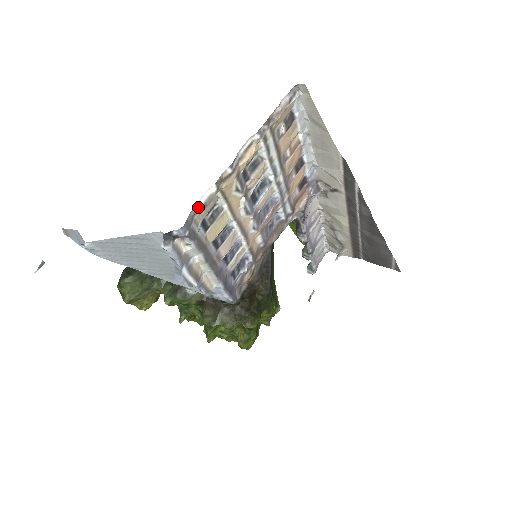
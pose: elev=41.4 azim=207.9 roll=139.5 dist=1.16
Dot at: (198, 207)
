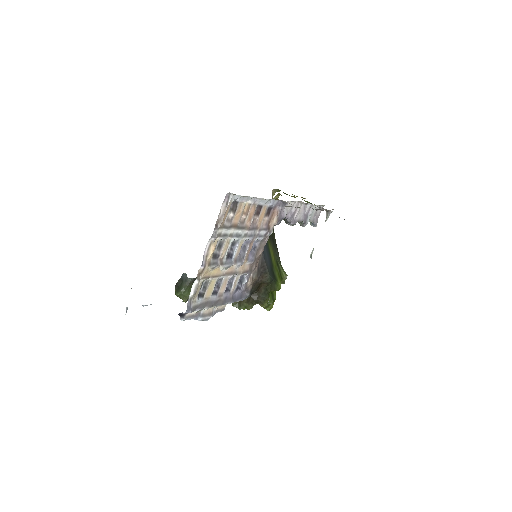
Dot at: (191, 295)
